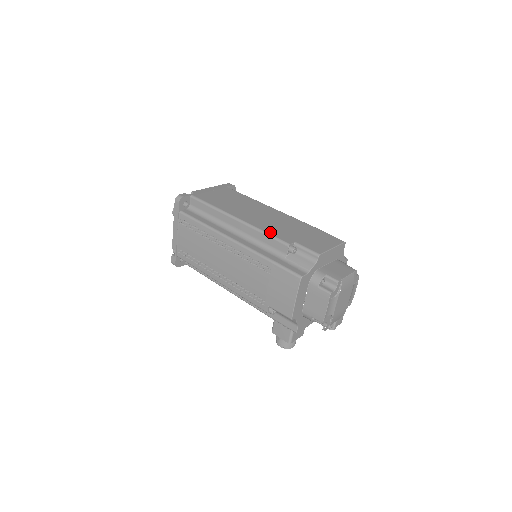
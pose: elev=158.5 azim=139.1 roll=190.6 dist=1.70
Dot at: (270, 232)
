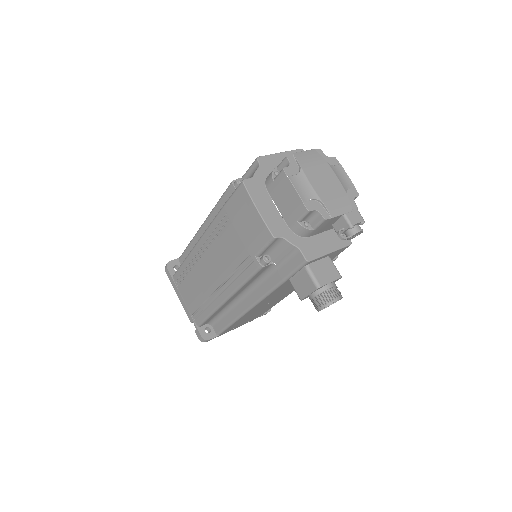
Dot at: occluded
